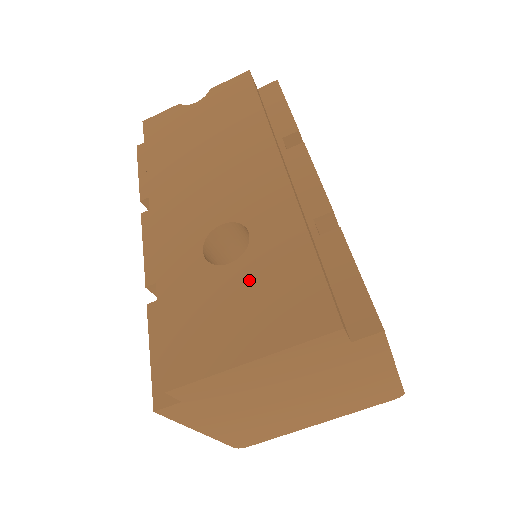
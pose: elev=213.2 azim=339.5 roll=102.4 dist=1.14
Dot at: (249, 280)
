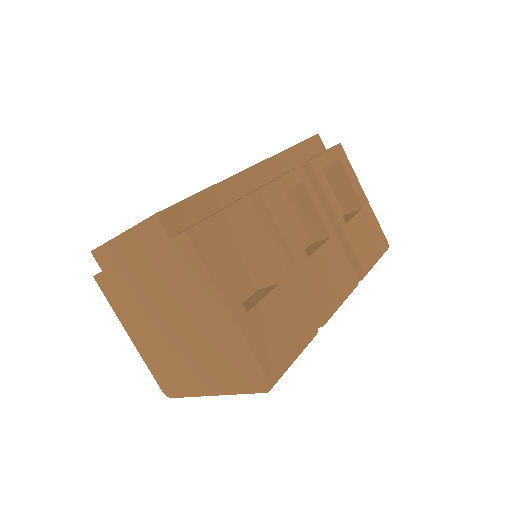
Dot at: occluded
